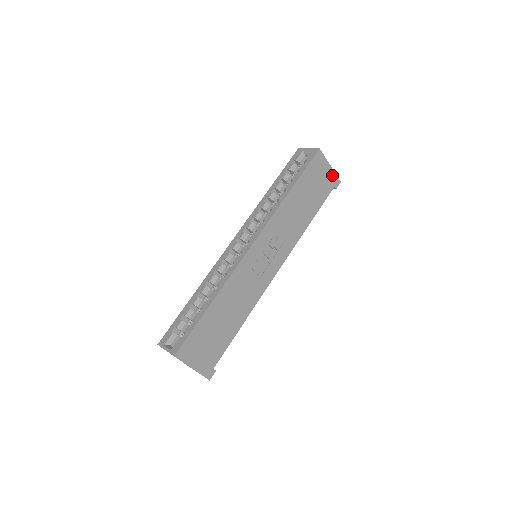
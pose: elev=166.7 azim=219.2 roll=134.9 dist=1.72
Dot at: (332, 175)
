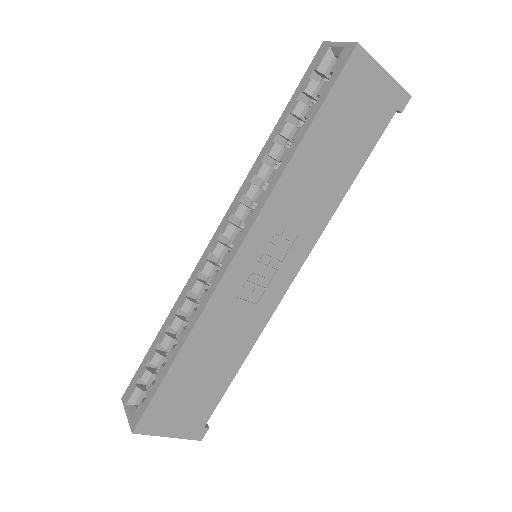
Dot at: (391, 88)
